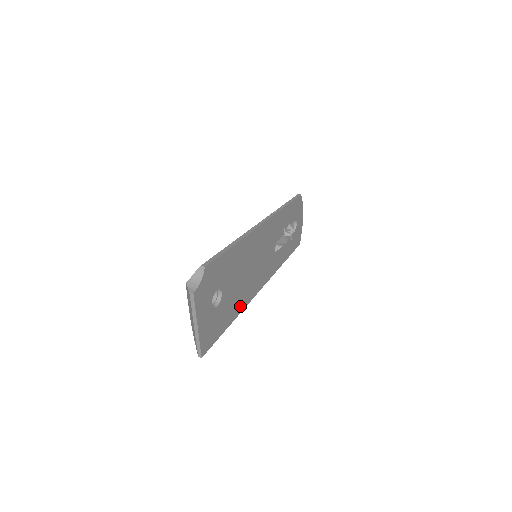
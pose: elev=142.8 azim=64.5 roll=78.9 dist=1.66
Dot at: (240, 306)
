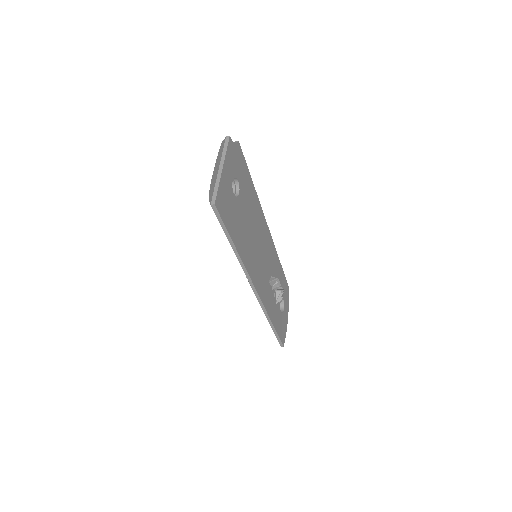
Dot at: (243, 252)
